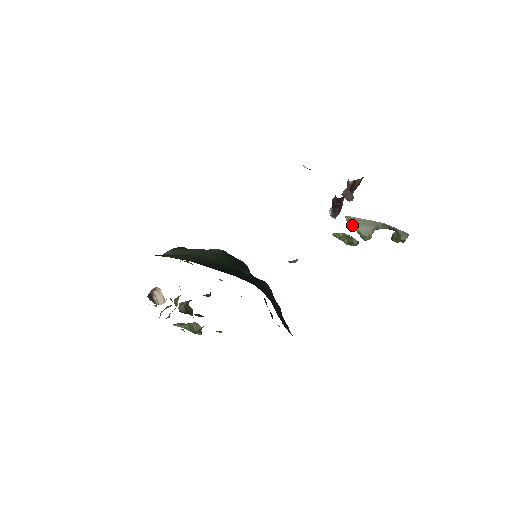
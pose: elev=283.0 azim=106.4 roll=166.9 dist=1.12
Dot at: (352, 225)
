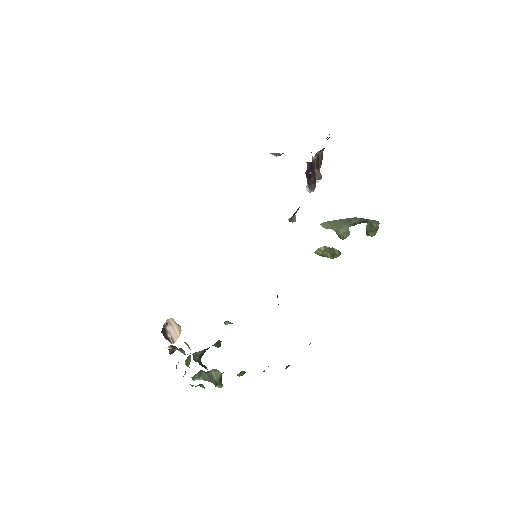
Dot at: (329, 228)
